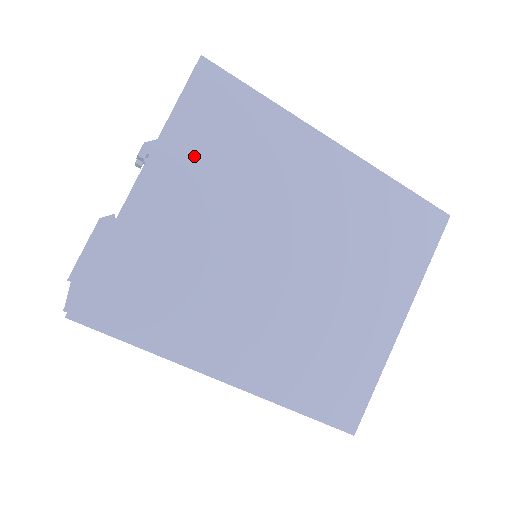
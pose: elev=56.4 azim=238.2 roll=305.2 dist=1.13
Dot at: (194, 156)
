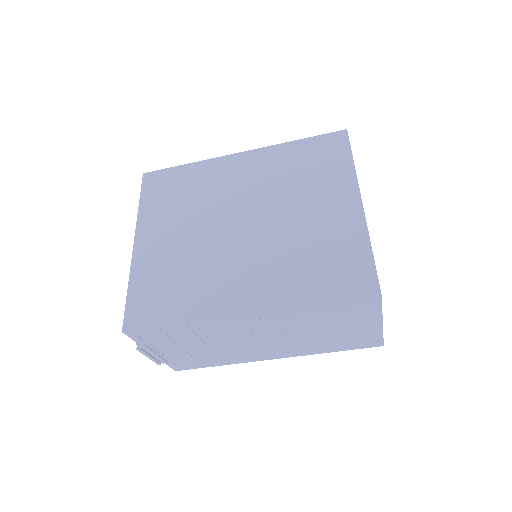
Dot at: (160, 213)
